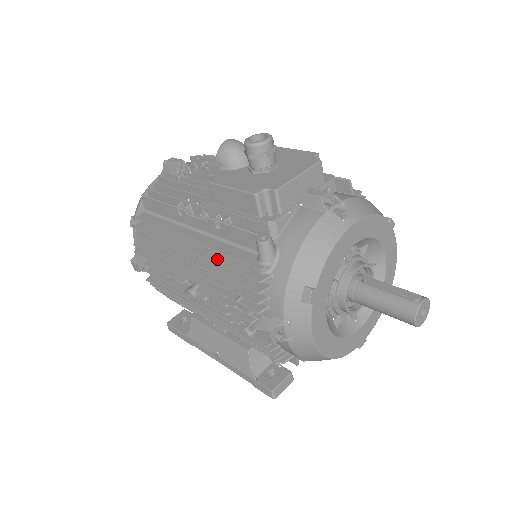
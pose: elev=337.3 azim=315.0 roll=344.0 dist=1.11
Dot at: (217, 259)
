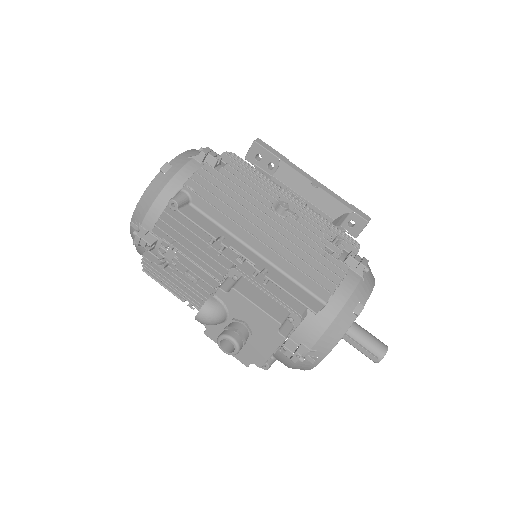
Dot at: occluded
